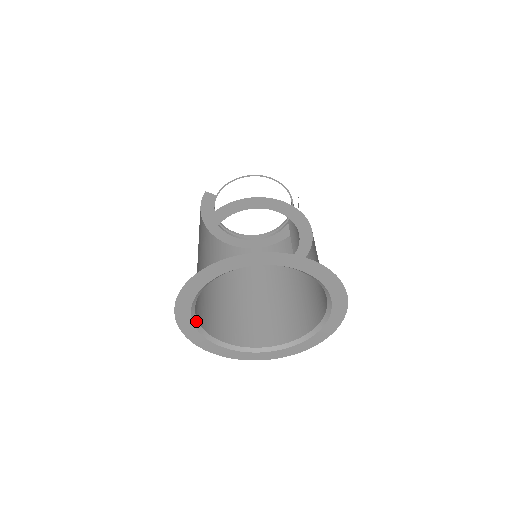
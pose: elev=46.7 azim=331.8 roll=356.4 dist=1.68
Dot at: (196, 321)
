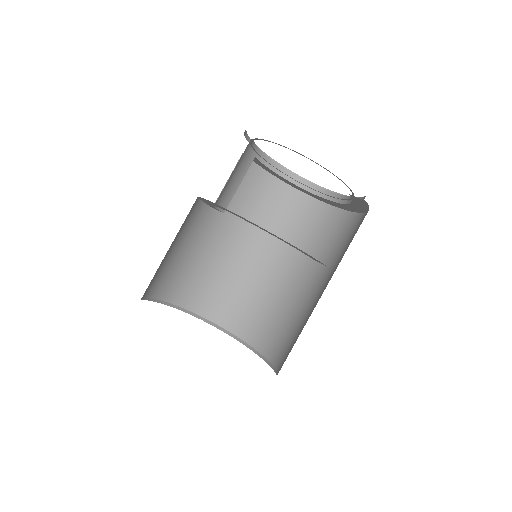
Dot at: (196, 314)
